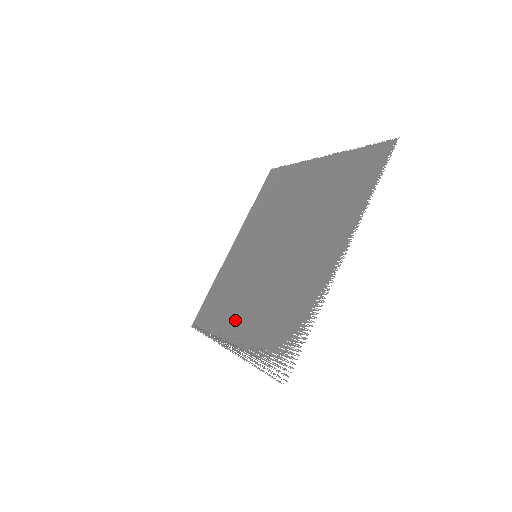
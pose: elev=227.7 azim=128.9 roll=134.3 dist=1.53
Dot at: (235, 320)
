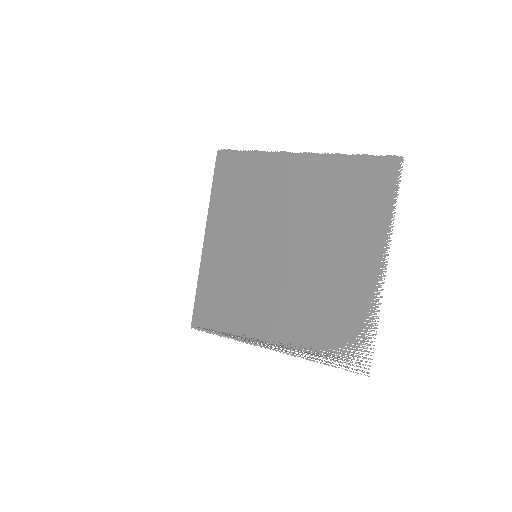
Dot at: (265, 322)
